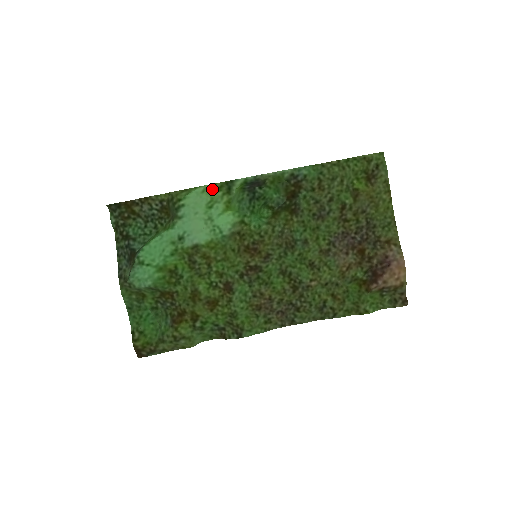
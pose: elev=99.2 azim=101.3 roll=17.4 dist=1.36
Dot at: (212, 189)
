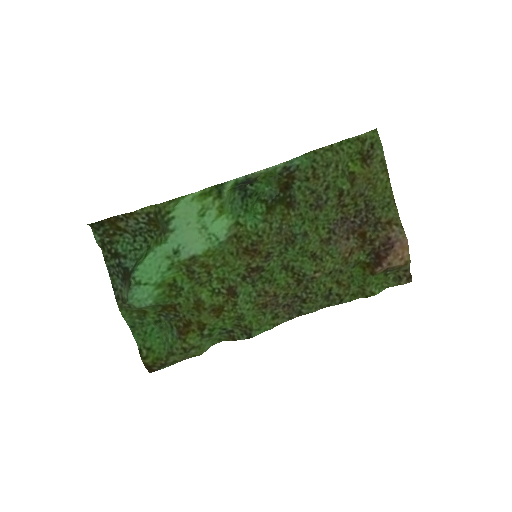
Dot at: (201, 195)
